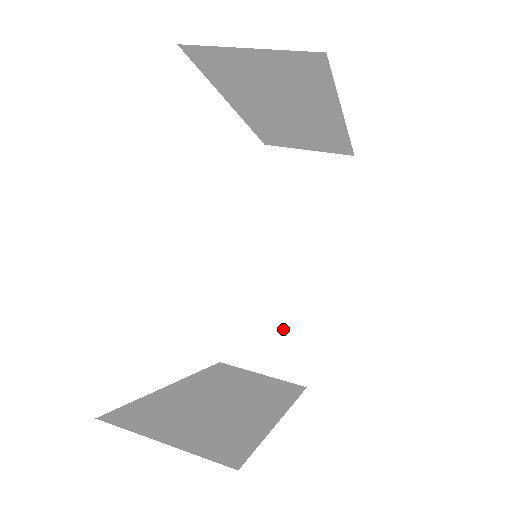
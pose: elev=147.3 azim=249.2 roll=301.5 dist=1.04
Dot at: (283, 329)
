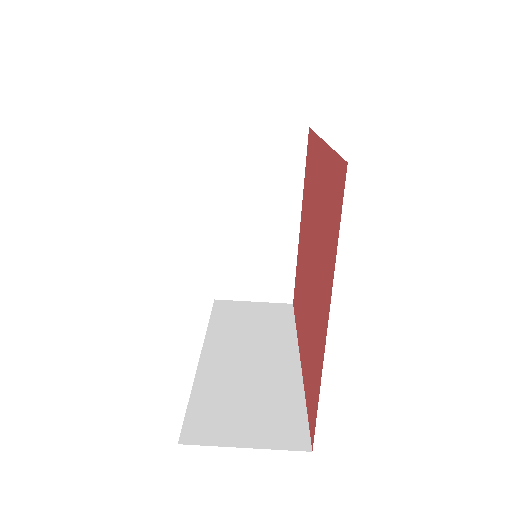
Dot at: occluded
